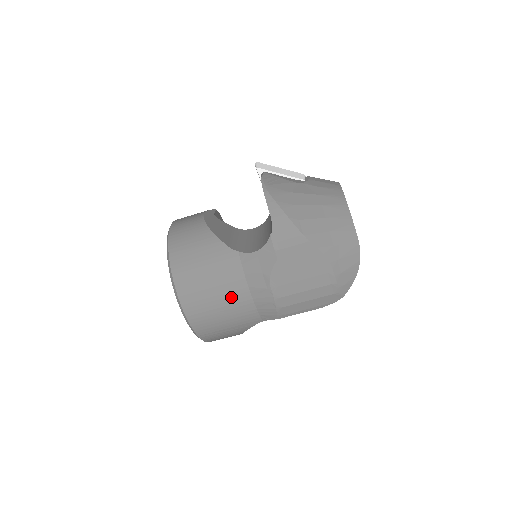
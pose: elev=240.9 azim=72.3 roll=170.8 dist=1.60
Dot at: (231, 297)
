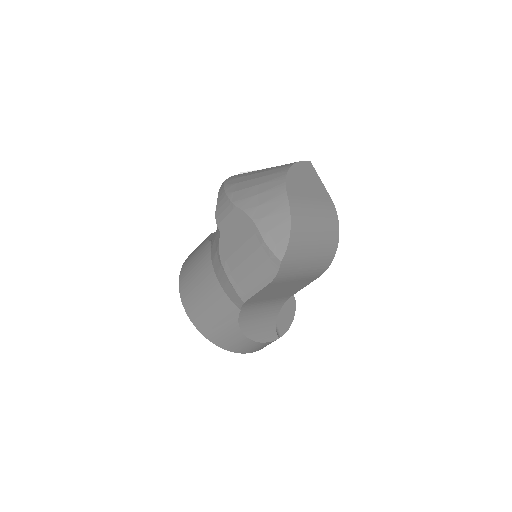
Dot at: (206, 284)
